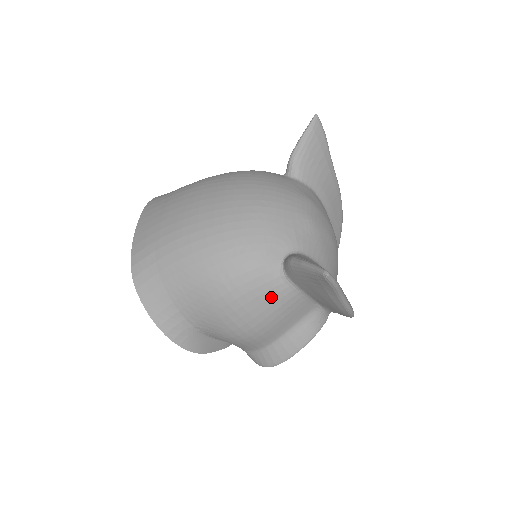
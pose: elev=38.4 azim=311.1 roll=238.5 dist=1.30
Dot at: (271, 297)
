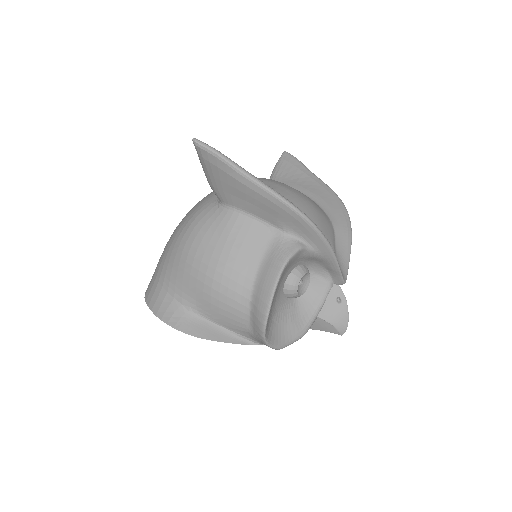
Dot at: (217, 229)
